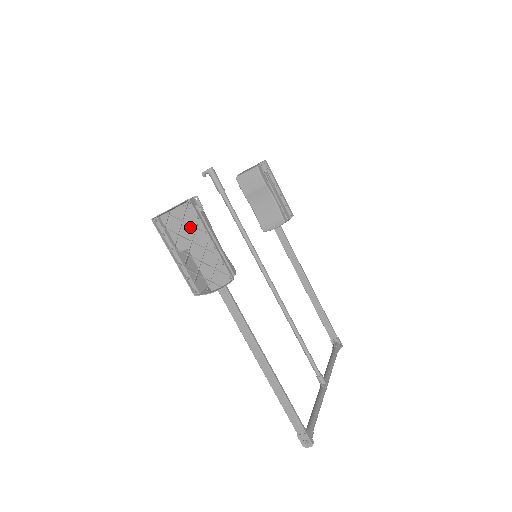
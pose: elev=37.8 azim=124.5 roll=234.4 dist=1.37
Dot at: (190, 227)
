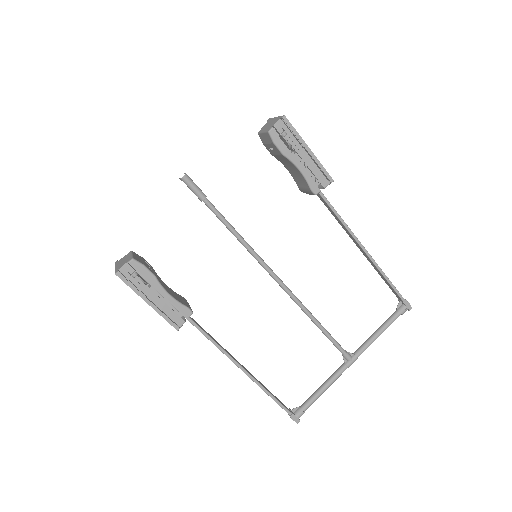
Dot at: occluded
